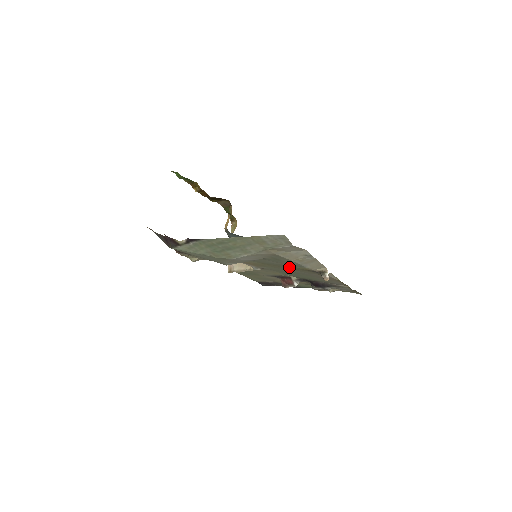
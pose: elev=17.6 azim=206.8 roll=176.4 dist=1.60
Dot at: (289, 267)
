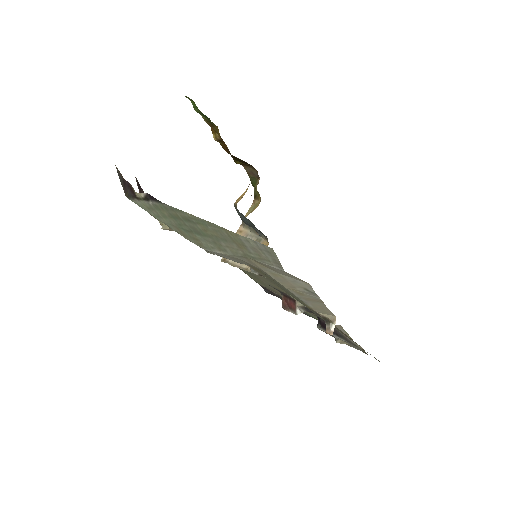
Dot at: occluded
